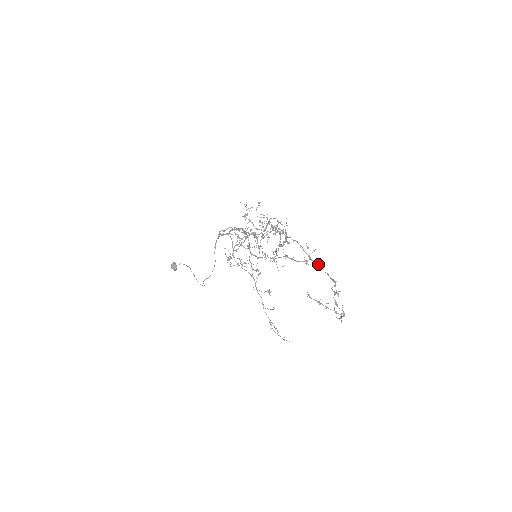
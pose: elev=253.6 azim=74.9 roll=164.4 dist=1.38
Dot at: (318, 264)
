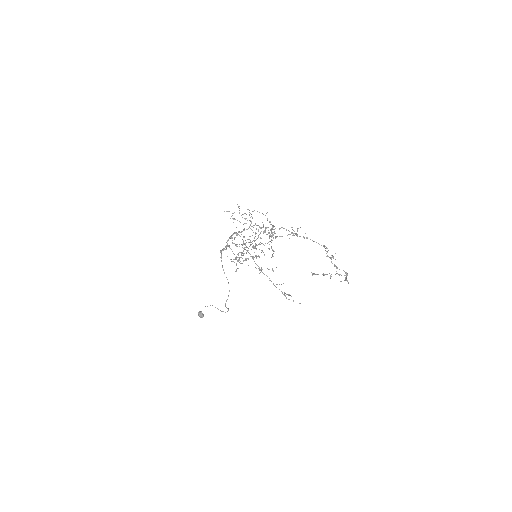
Dot at: occluded
